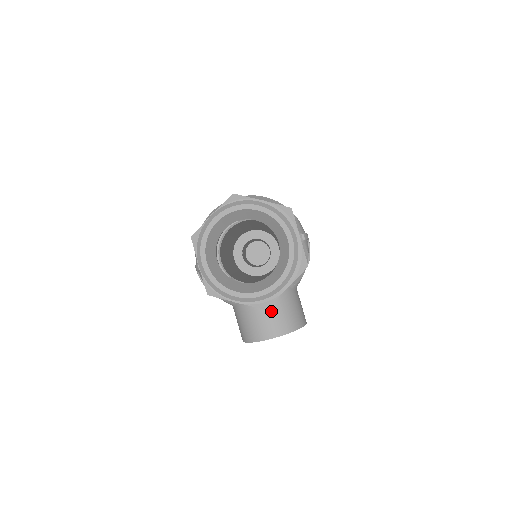
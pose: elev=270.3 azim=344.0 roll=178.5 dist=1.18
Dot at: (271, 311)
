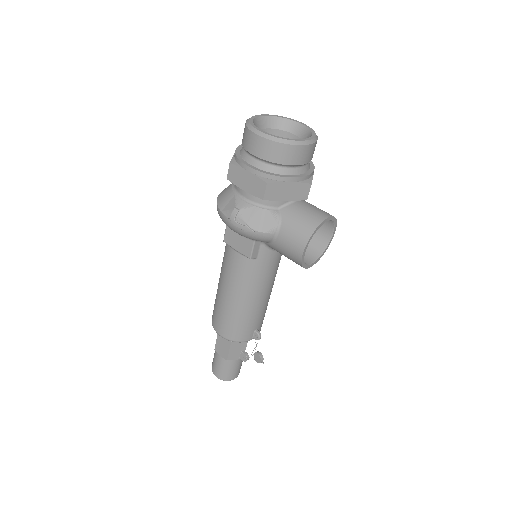
Dot at: (311, 207)
